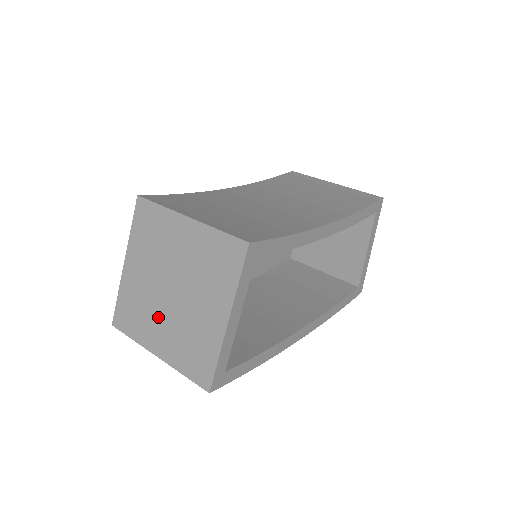
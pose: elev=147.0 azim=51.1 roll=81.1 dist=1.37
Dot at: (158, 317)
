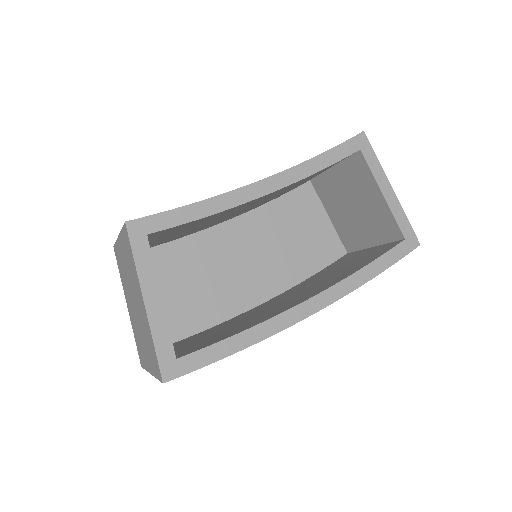
Dot at: (140, 336)
